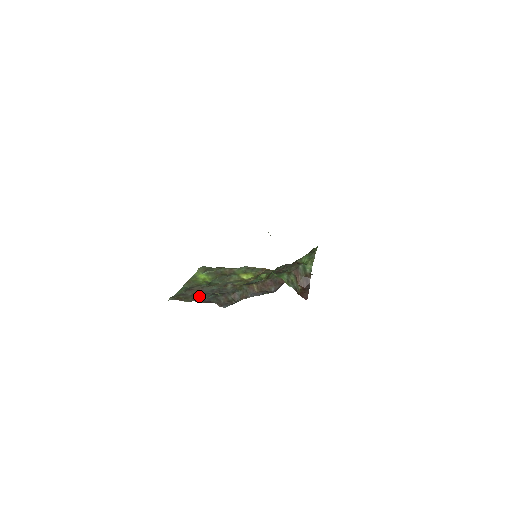
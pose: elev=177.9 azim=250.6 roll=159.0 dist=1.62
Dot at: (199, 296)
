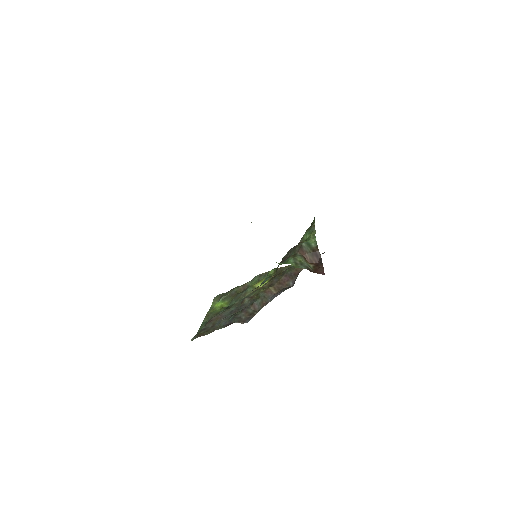
Dot at: (219, 323)
